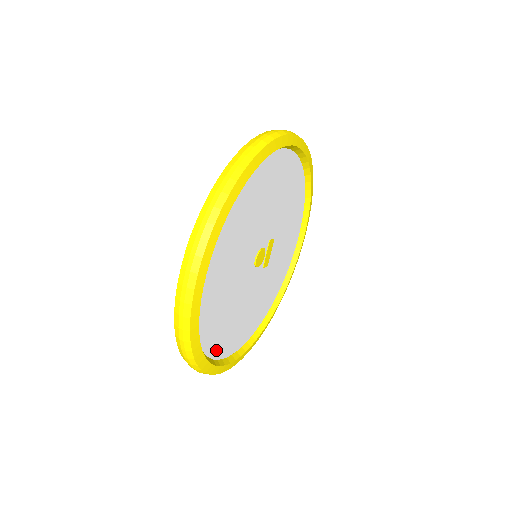
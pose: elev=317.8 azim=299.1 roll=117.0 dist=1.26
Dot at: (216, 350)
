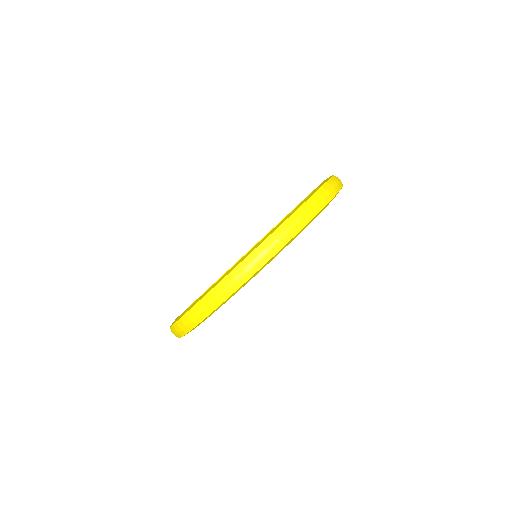
Dot at: occluded
